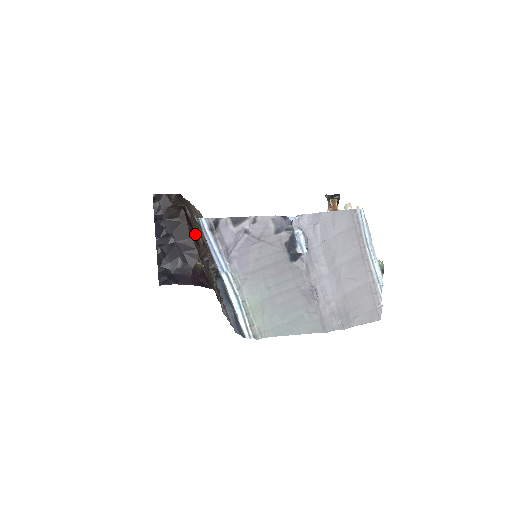
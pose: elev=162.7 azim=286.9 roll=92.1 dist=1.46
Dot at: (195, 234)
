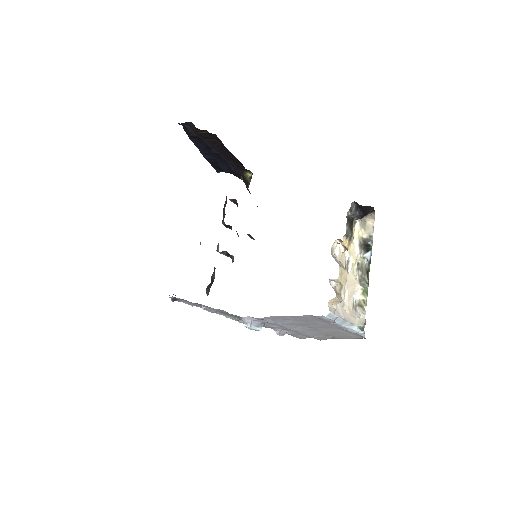
Dot at: occluded
